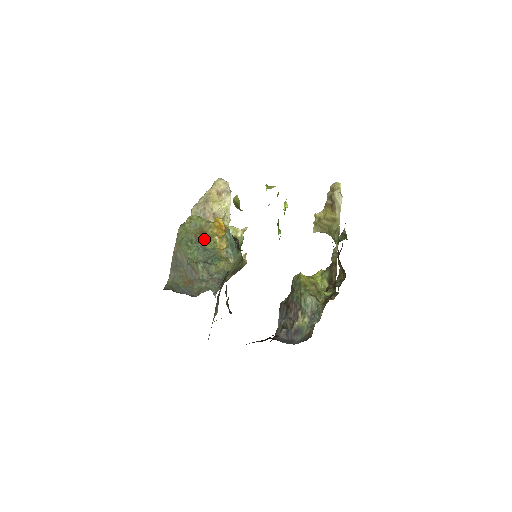
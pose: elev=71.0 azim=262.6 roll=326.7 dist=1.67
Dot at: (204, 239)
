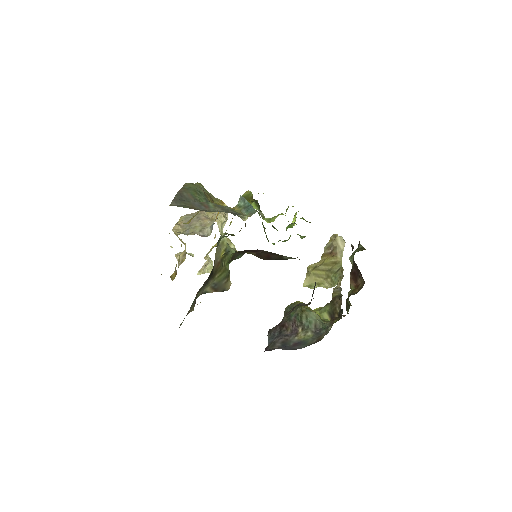
Dot at: (211, 202)
